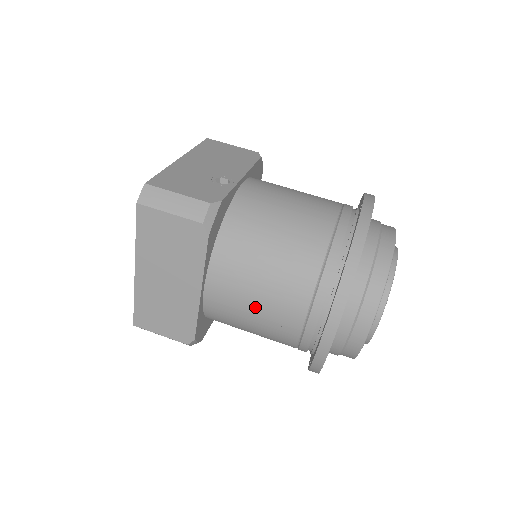
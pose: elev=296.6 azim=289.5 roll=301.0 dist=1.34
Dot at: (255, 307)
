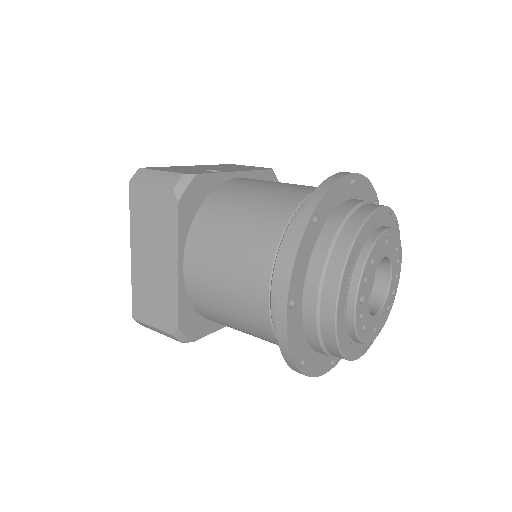
Dot at: (225, 280)
